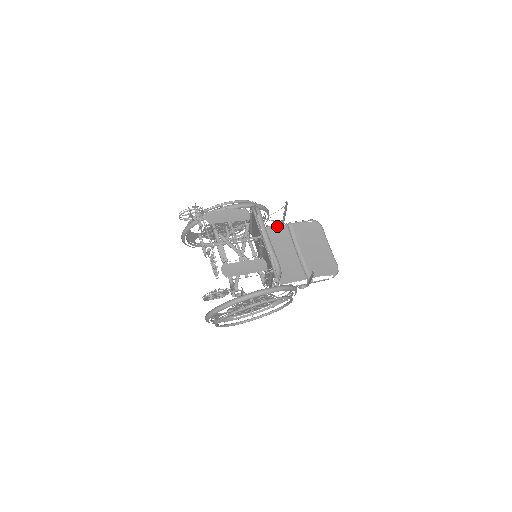
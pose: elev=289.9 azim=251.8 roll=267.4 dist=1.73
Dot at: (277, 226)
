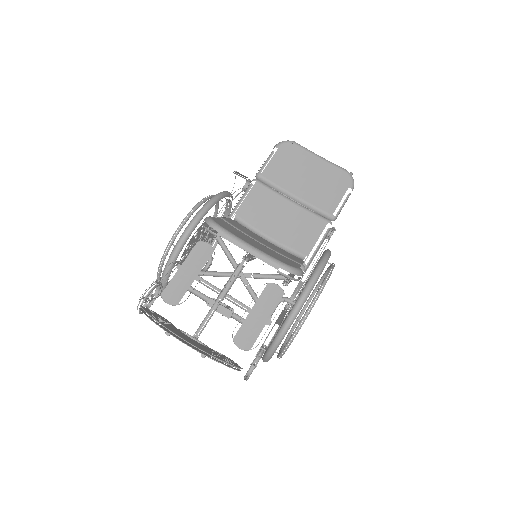
Dot at: (247, 194)
